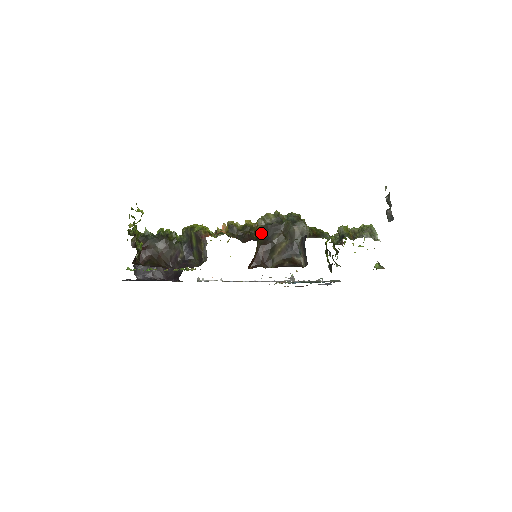
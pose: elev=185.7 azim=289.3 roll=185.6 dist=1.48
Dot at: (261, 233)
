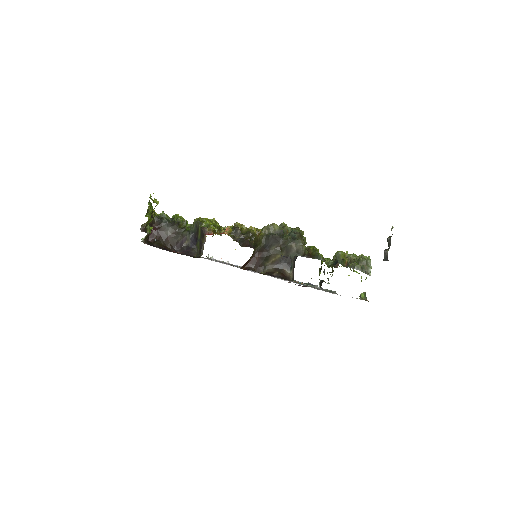
Dot at: (262, 240)
